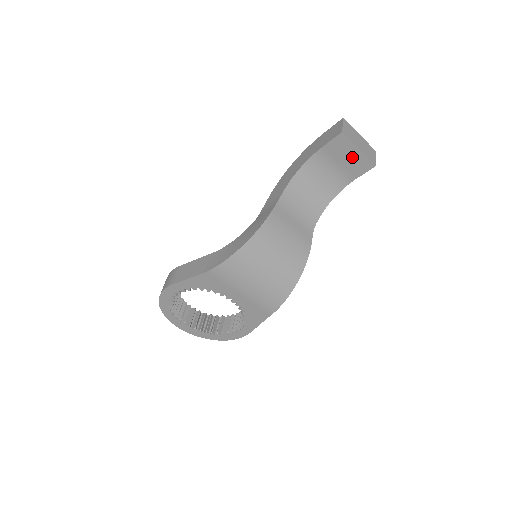
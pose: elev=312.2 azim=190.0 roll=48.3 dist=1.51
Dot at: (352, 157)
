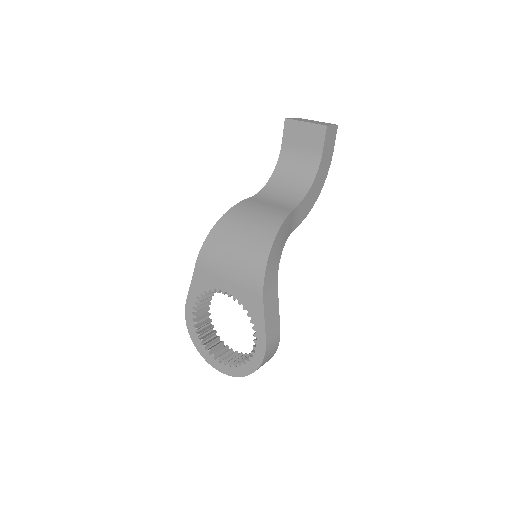
Dot at: (306, 133)
